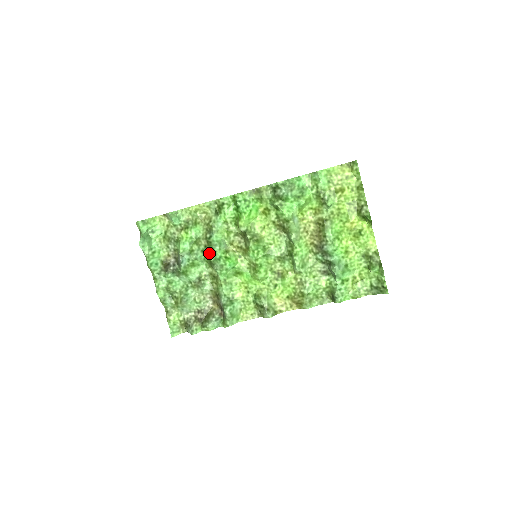
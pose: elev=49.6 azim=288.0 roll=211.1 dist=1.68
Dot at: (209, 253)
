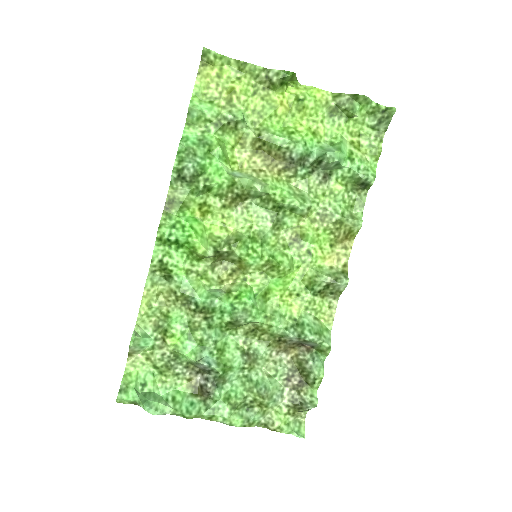
Dot at: (217, 319)
